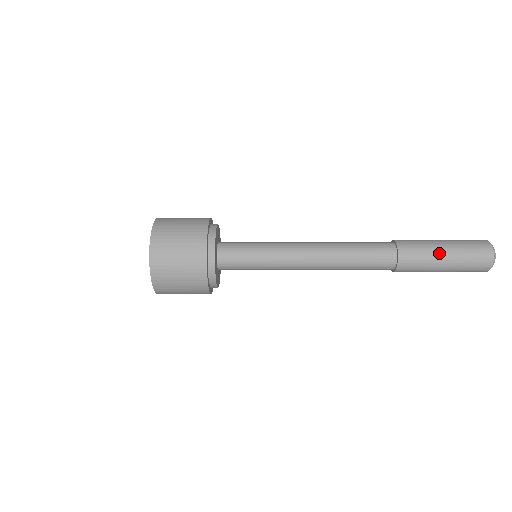
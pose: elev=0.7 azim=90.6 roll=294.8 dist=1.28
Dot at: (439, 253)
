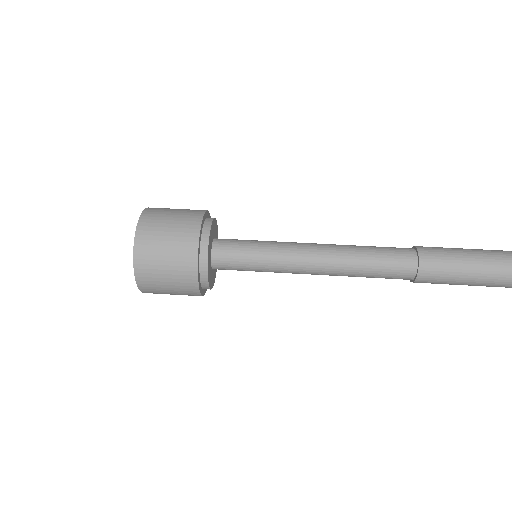
Dot at: (466, 273)
